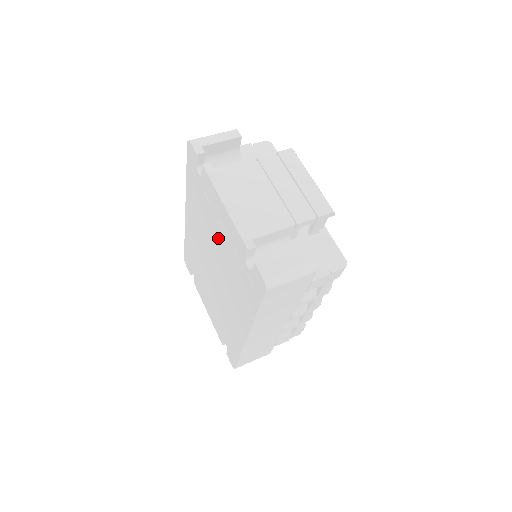
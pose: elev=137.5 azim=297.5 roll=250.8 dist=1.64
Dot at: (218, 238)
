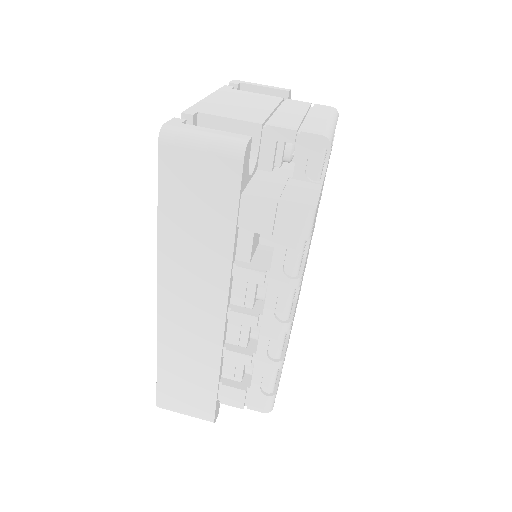
Dot at: occluded
